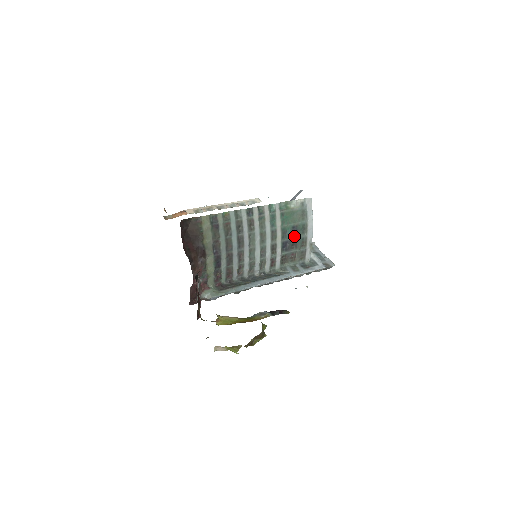
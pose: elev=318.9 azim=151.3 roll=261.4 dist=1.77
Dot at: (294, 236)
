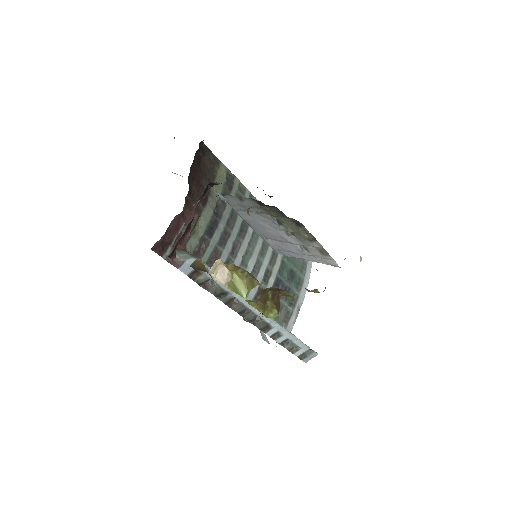
Dot at: (288, 282)
